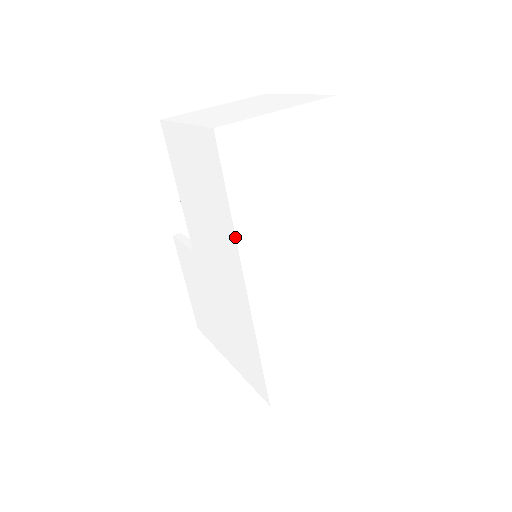
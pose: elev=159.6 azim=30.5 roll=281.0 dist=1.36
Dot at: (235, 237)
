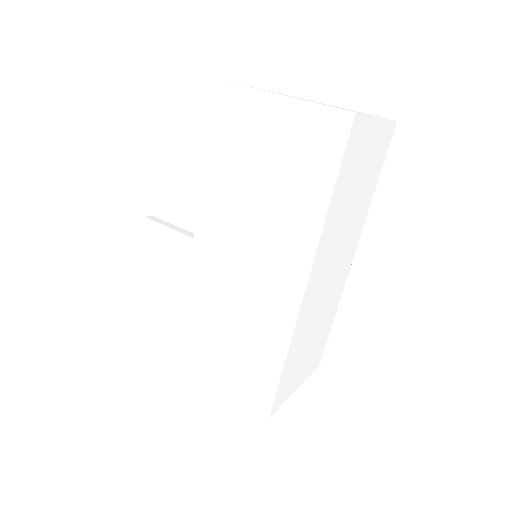
Dot at: (322, 229)
